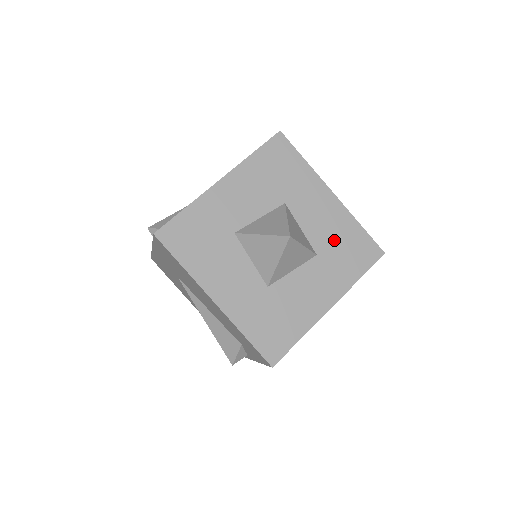
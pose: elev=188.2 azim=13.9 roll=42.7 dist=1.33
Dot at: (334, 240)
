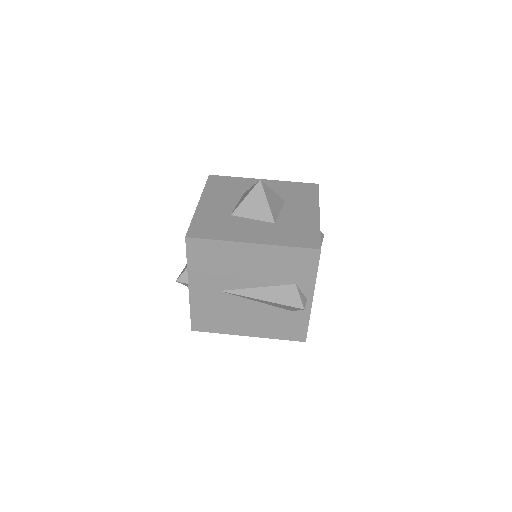
Dot at: (294, 225)
